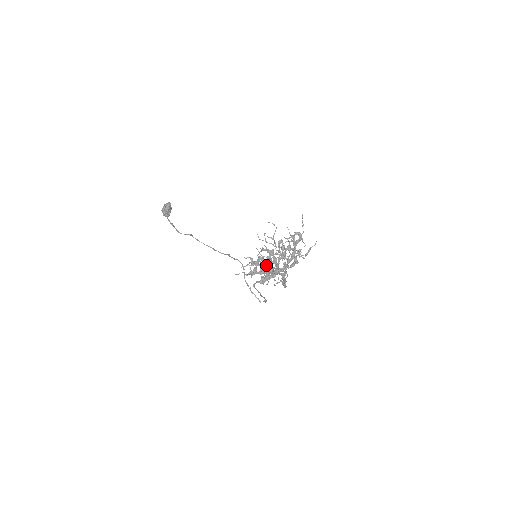
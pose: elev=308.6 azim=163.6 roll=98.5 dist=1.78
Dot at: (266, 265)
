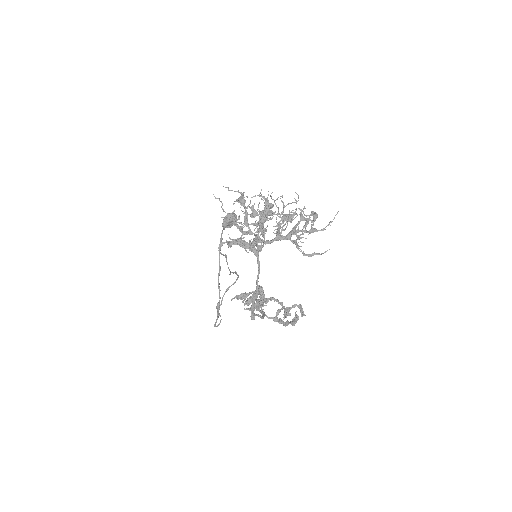
Dot at: (251, 216)
